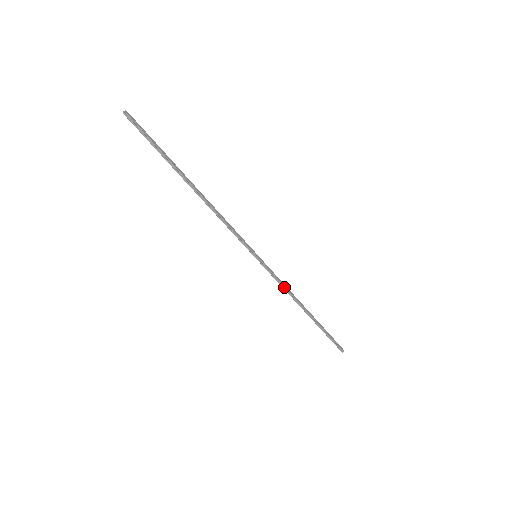
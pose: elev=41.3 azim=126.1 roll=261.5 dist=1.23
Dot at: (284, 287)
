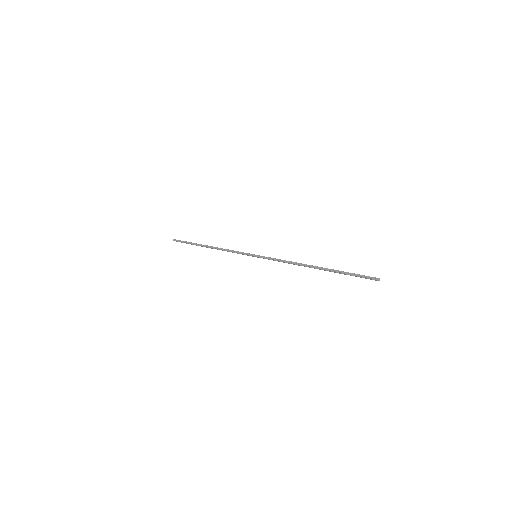
Dot at: (285, 261)
